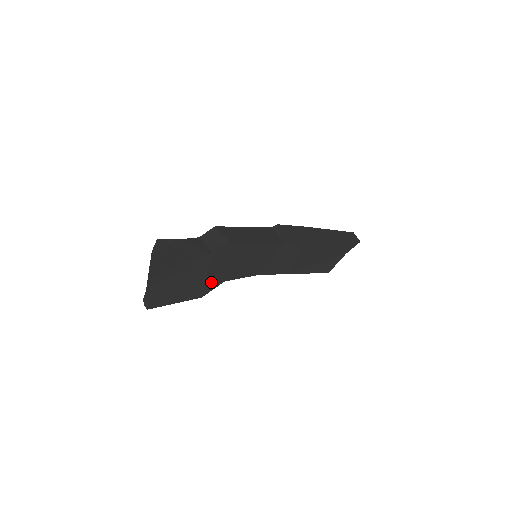
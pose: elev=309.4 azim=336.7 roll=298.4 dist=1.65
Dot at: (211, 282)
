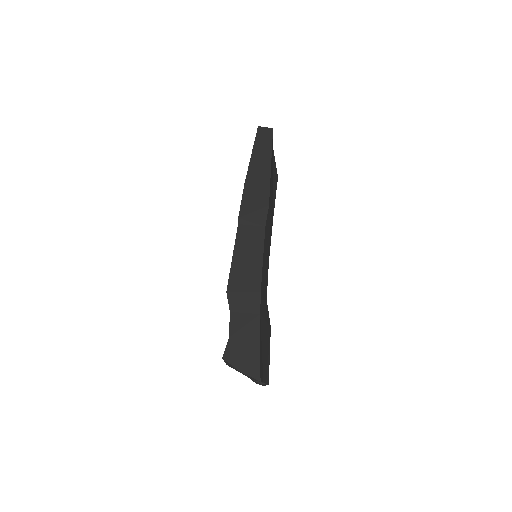
Dot at: (267, 316)
